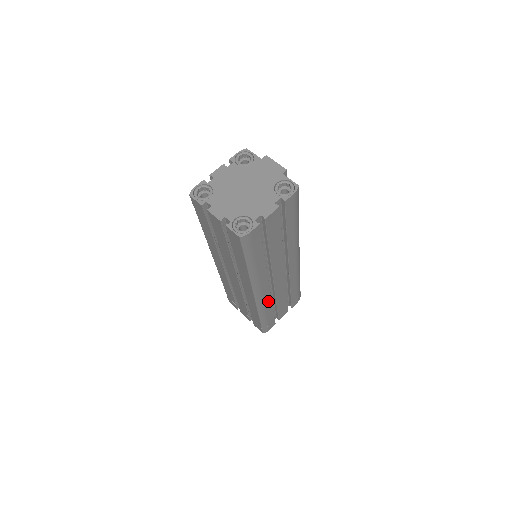
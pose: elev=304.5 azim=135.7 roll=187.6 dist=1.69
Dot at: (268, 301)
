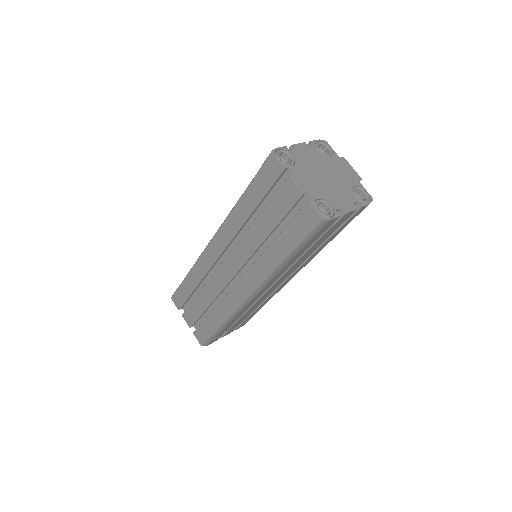
Dot at: (245, 309)
